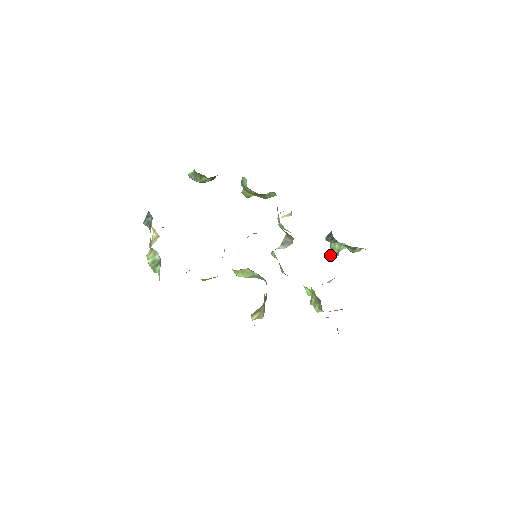
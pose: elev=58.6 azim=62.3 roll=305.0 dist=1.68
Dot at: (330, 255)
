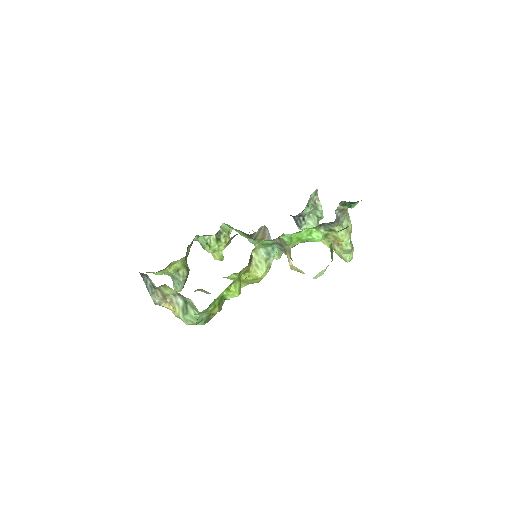
Dot at: occluded
